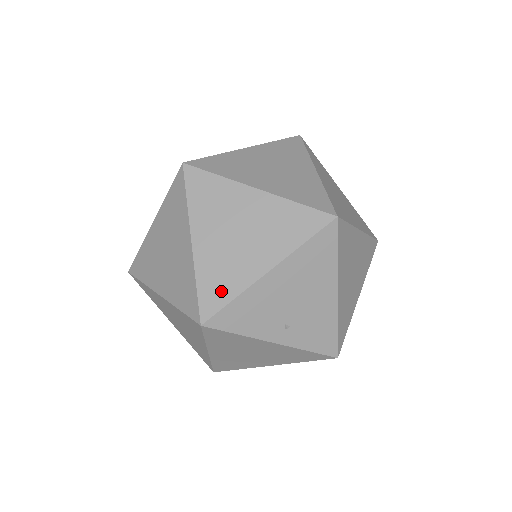
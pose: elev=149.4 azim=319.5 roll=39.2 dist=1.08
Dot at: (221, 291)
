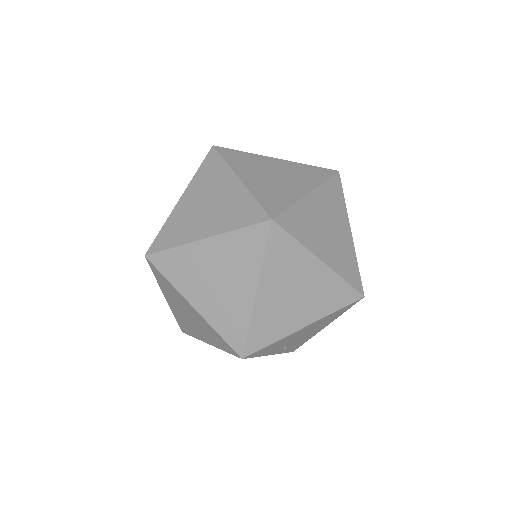
Dot at: (266, 336)
